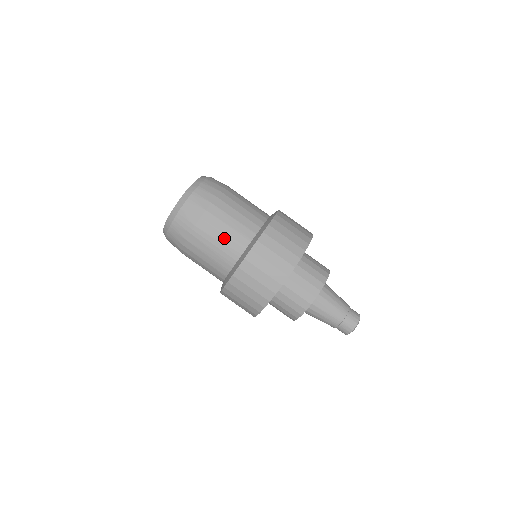
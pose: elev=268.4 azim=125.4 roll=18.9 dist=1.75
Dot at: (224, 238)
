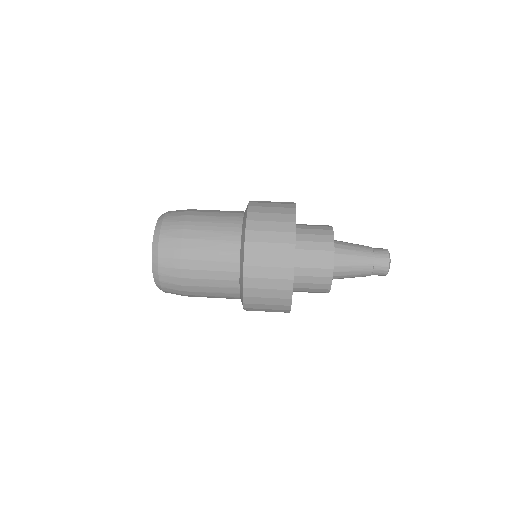
Dot at: (218, 218)
